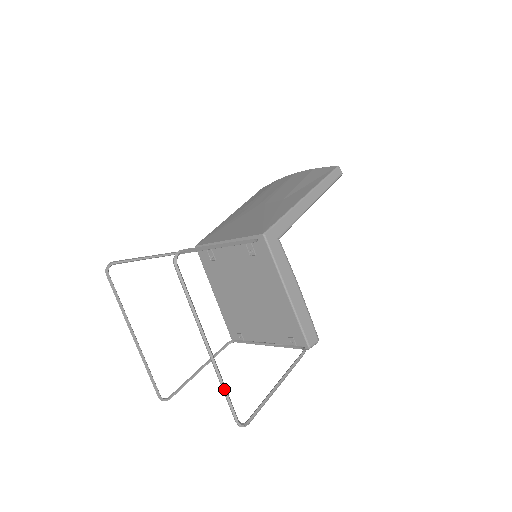
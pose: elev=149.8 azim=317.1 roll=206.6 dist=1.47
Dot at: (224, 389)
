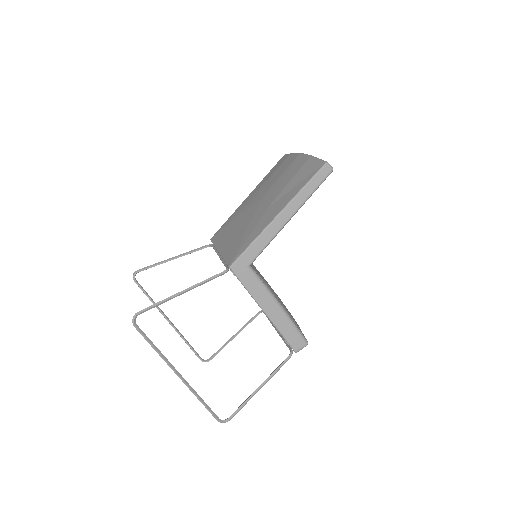
Dot at: (201, 401)
